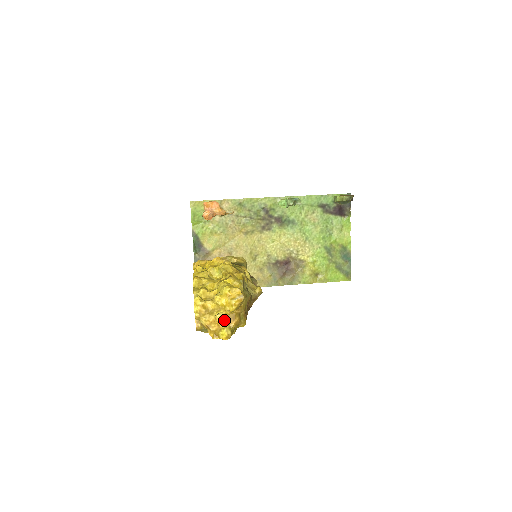
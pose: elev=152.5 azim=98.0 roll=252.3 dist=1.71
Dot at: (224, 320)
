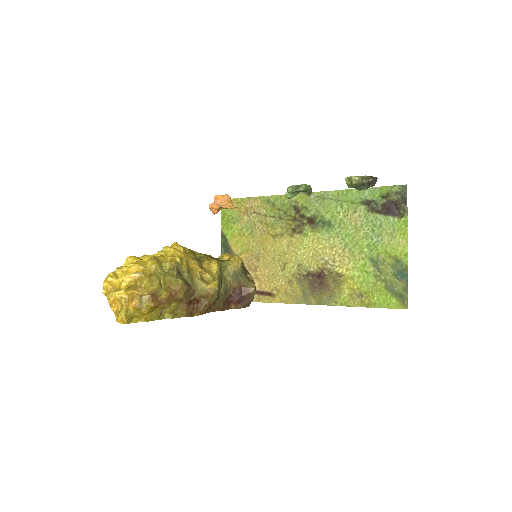
Dot at: (122, 300)
